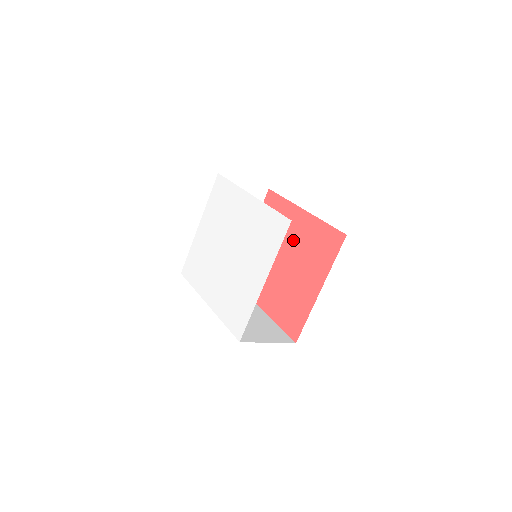
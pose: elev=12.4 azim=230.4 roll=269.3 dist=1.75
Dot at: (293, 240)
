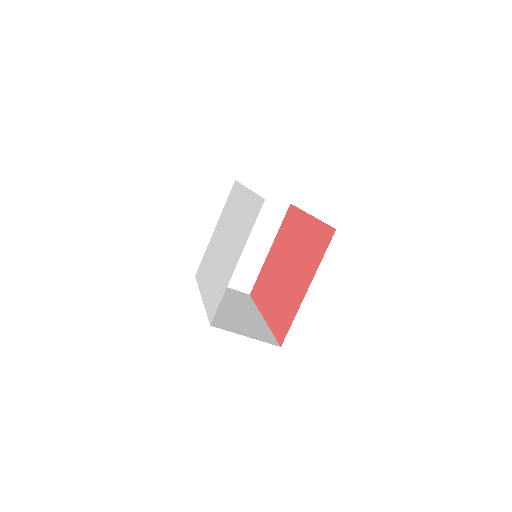
Dot at: (298, 245)
